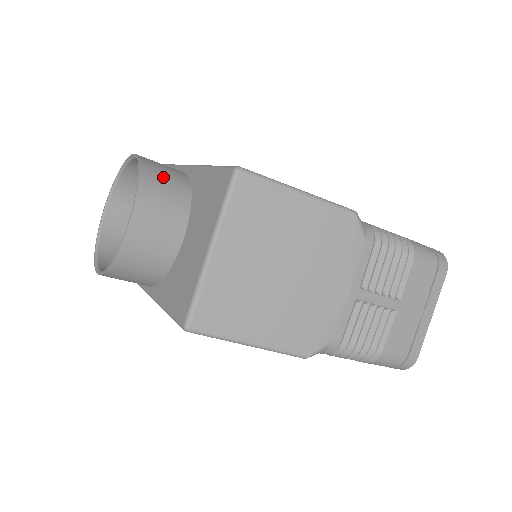
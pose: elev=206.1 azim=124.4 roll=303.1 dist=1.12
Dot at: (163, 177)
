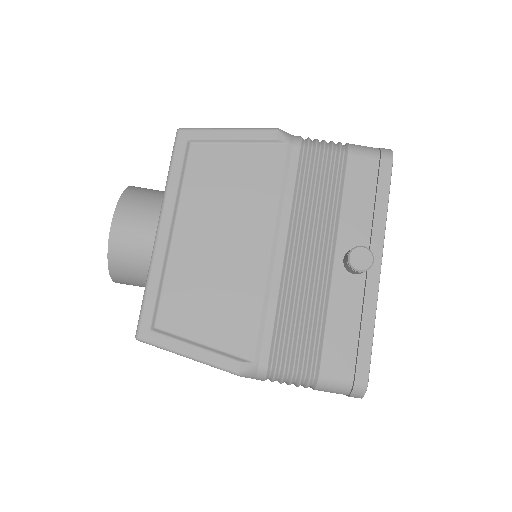
Dot at: occluded
